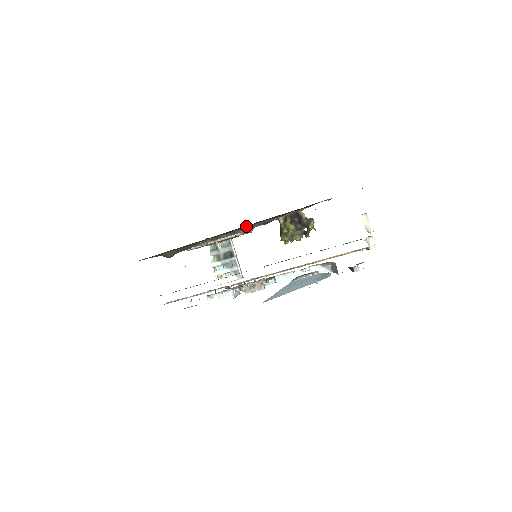
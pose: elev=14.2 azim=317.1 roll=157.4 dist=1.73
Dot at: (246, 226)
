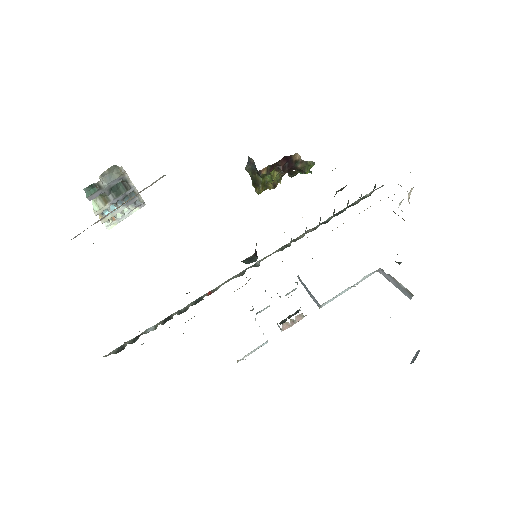
Dot at: occluded
